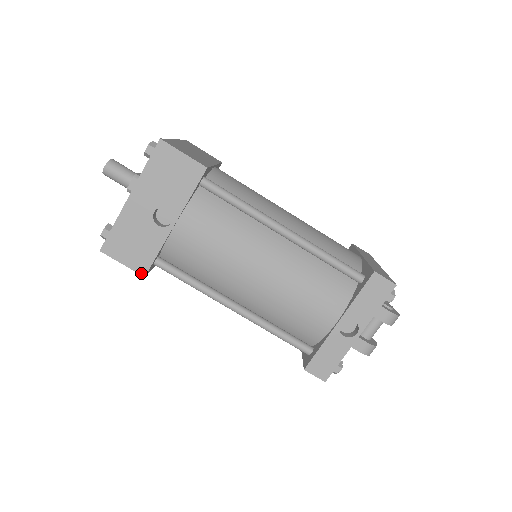
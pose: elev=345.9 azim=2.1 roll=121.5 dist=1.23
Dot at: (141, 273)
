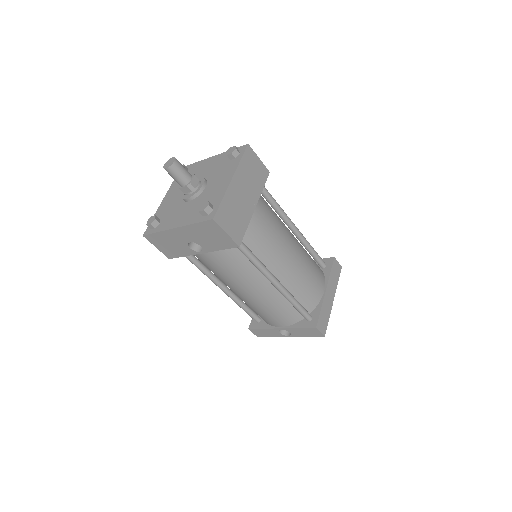
Dot at: (167, 257)
